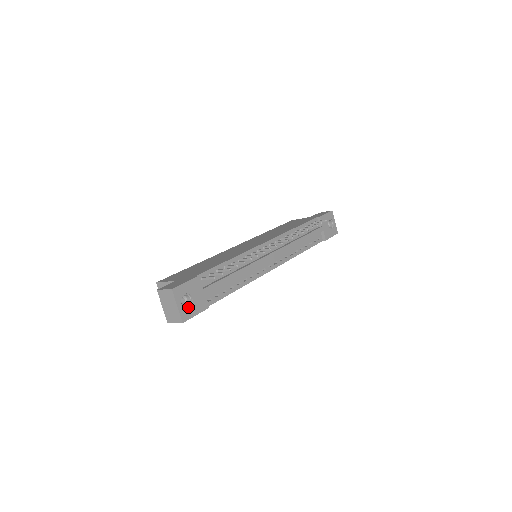
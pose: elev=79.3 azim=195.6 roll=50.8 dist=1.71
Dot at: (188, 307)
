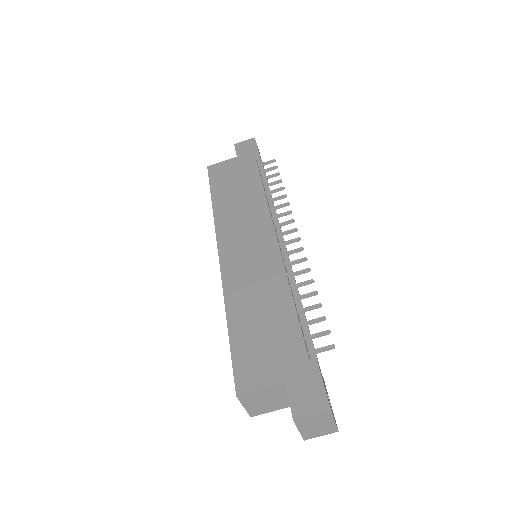
Dot at: occluded
